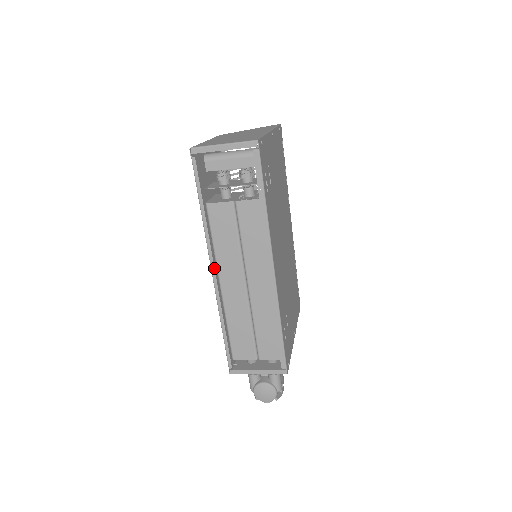
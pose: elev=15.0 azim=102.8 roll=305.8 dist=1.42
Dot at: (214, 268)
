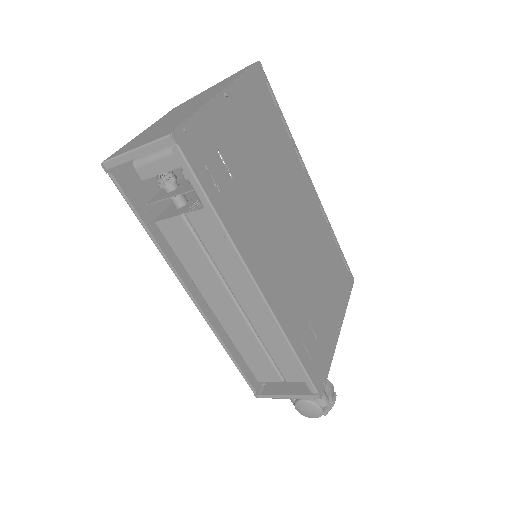
Dot at: (192, 295)
